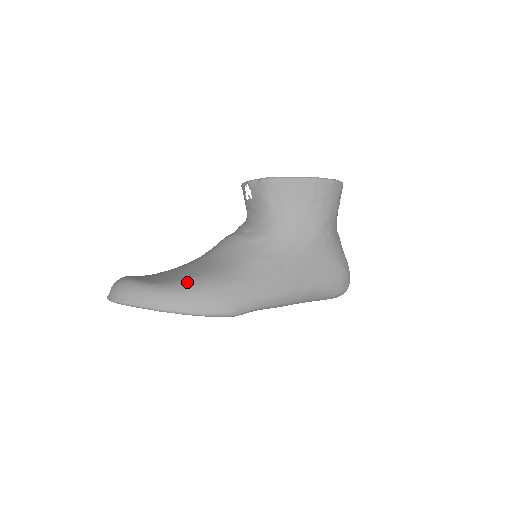
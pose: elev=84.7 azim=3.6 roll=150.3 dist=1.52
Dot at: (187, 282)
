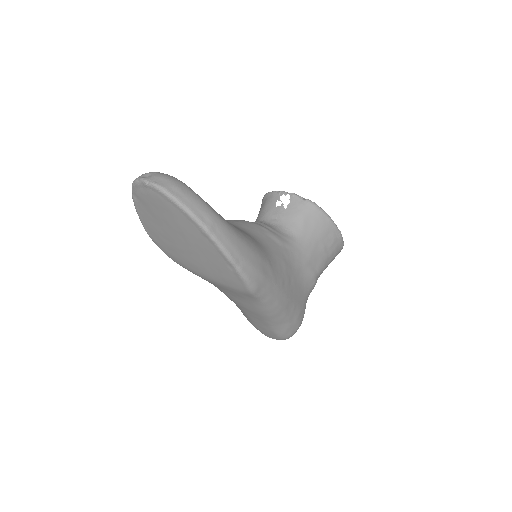
Dot at: (237, 229)
